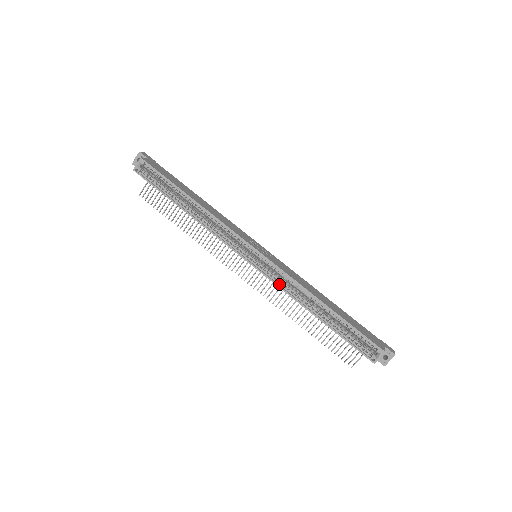
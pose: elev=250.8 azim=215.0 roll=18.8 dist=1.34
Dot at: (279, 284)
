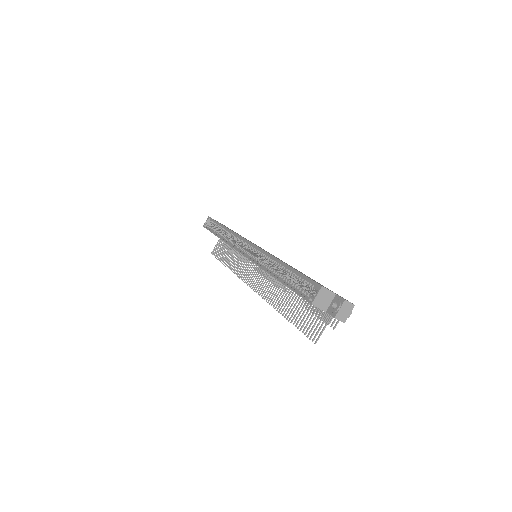
Dot at: (256, 262)
